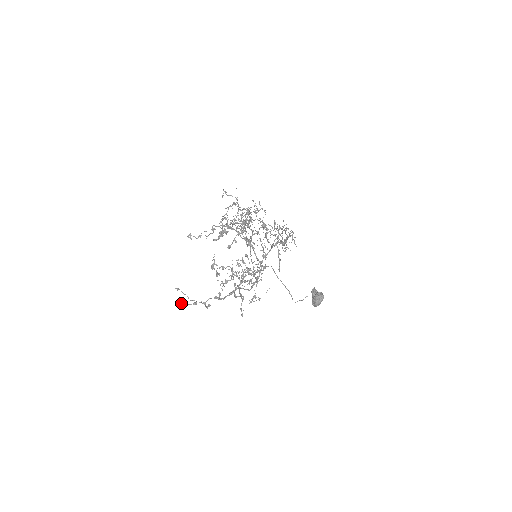
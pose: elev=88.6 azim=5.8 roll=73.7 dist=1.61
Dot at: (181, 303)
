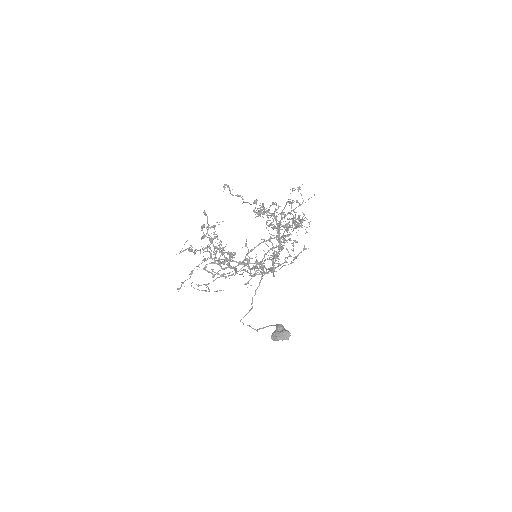
Dot at: (203, 227)
